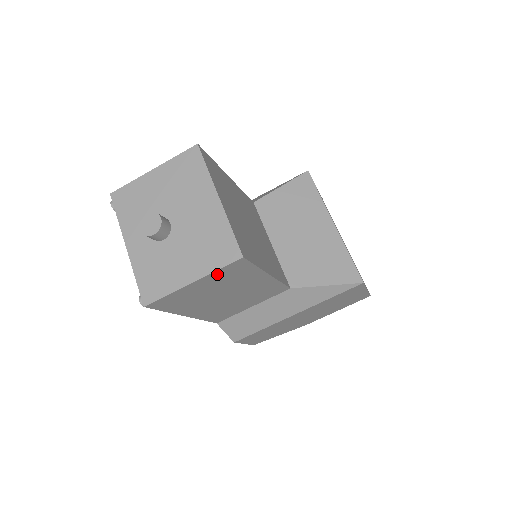
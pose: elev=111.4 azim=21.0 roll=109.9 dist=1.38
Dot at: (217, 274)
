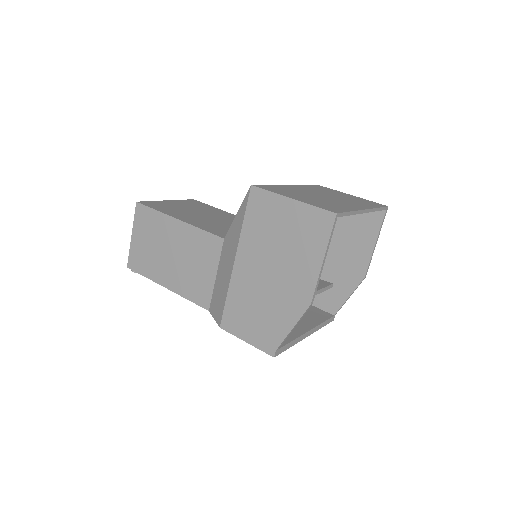
Dot at: (138, 224)
